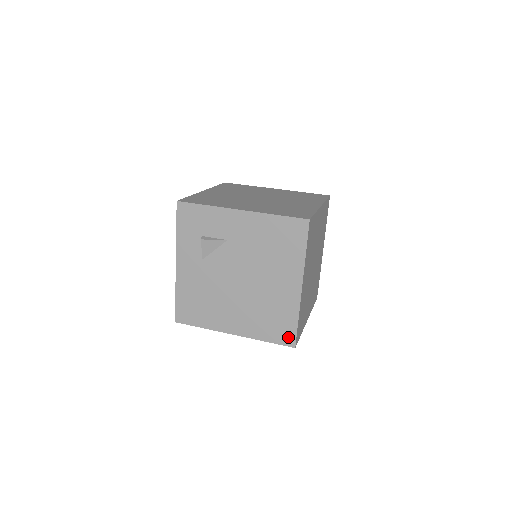
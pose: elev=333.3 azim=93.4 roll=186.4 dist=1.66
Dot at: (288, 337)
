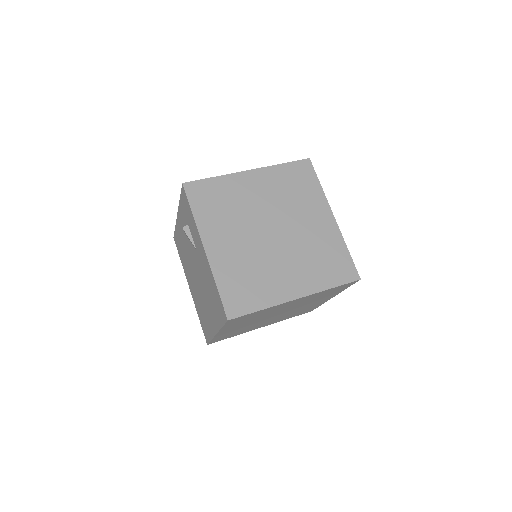
Dot at: (206, 336)
